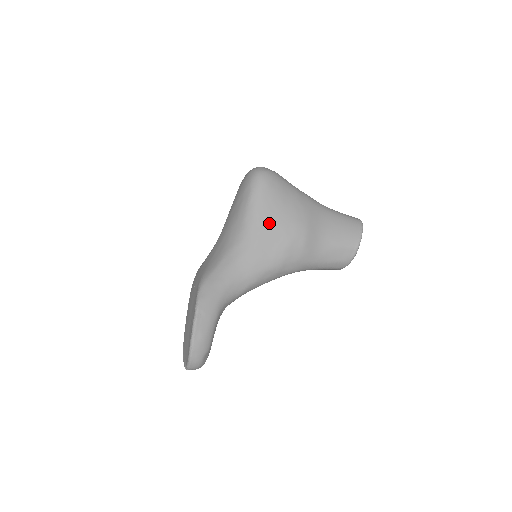
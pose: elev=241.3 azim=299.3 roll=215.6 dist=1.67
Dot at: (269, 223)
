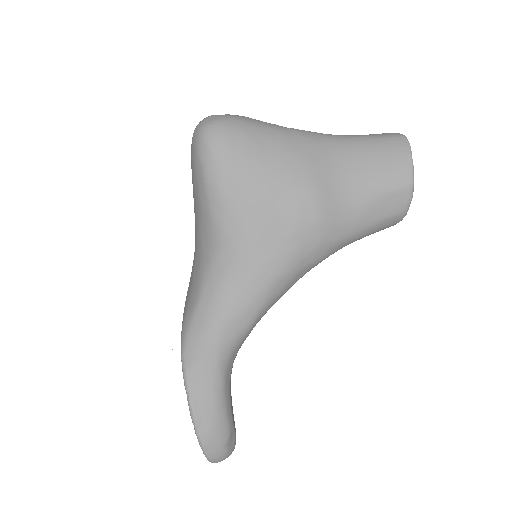
Dot at: (250, 206)
